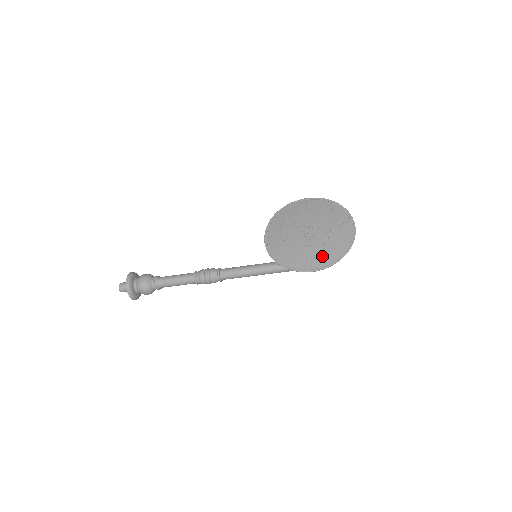
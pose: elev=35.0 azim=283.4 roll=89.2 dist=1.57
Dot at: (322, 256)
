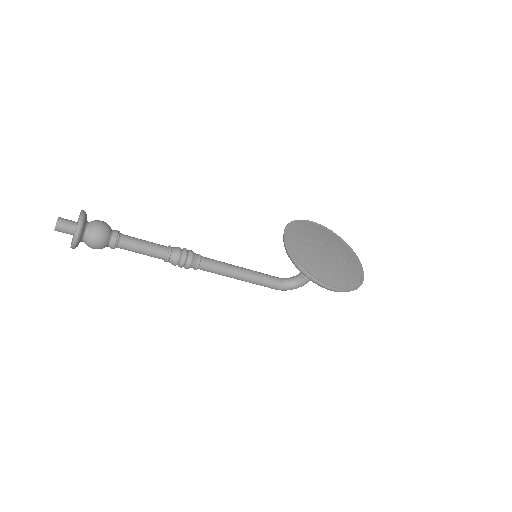
Dot at: (342, 279)
